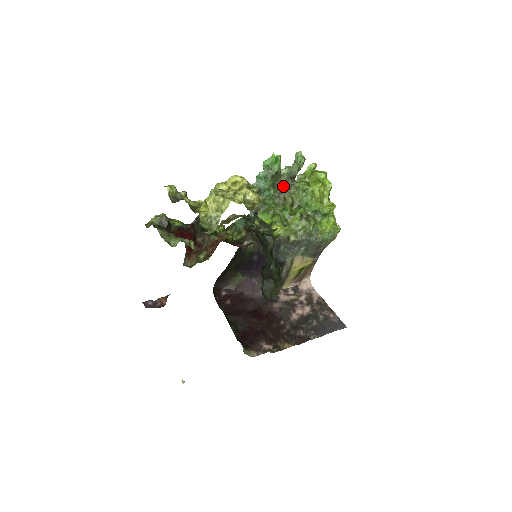
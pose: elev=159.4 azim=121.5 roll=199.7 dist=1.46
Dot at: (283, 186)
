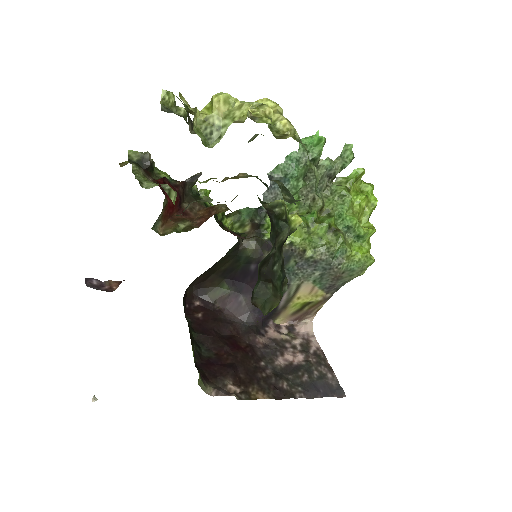
Dot at: occluded
